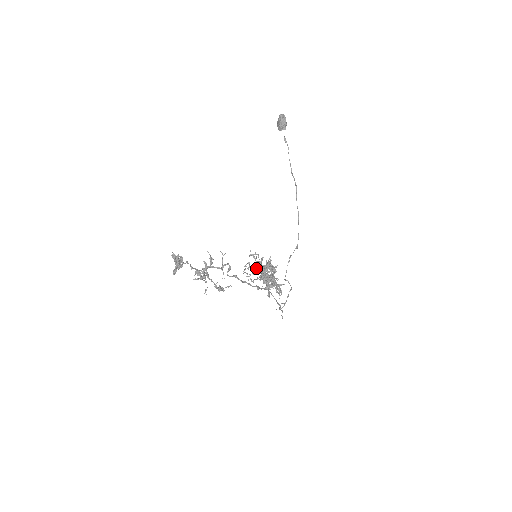
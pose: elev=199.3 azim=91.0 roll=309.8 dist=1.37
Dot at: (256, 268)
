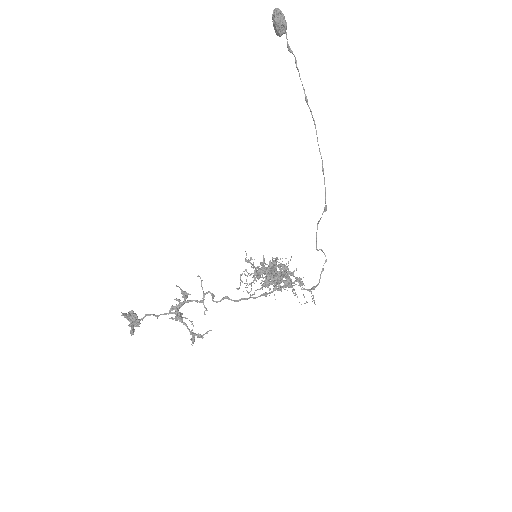
Dot at: occluded
